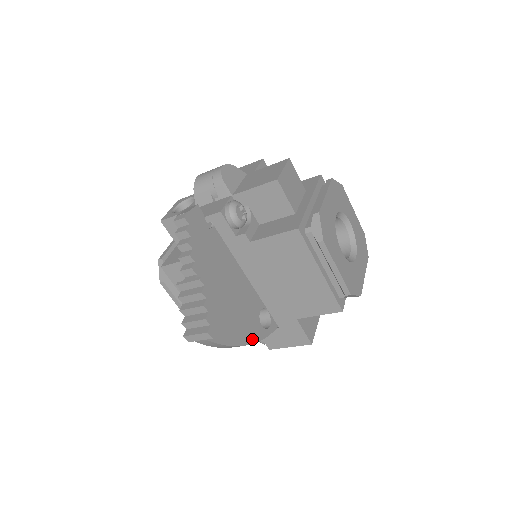
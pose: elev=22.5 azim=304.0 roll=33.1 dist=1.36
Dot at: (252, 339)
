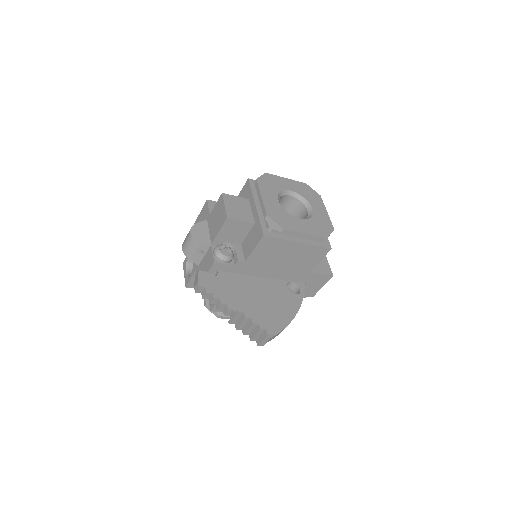
Dot at: (296, 309)
